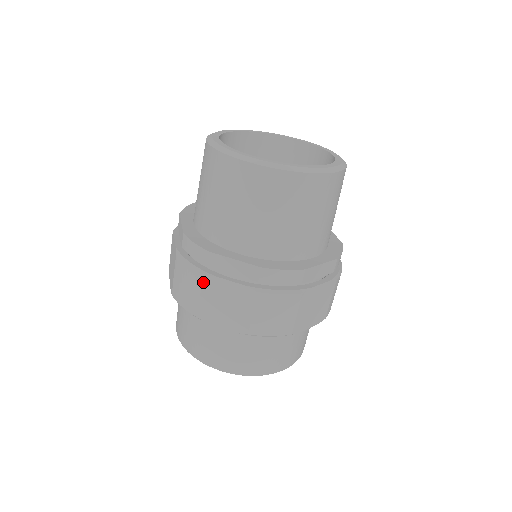
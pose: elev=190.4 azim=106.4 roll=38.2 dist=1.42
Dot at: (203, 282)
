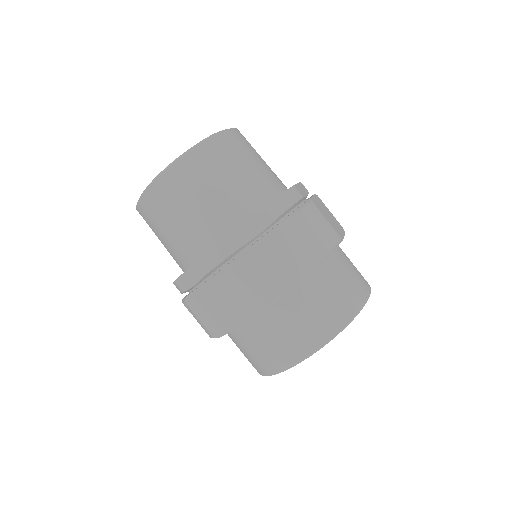
Dot at: (189, 307)
